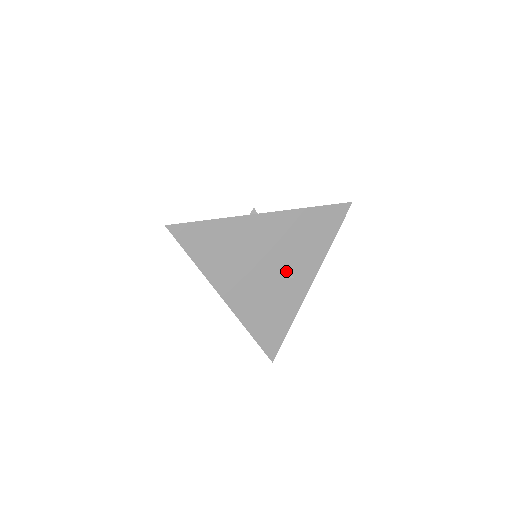
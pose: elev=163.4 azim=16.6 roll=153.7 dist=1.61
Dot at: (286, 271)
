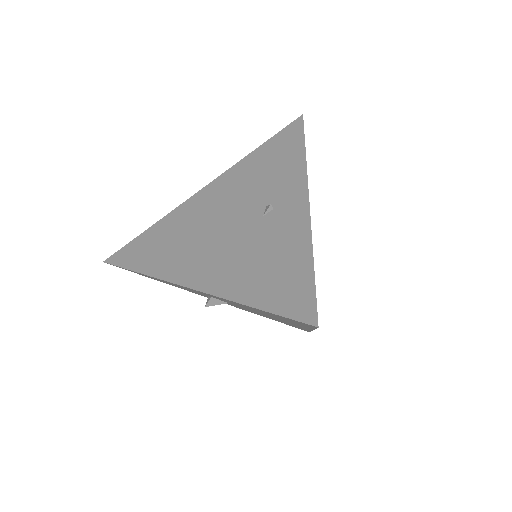
Dot at: (261, 210)
